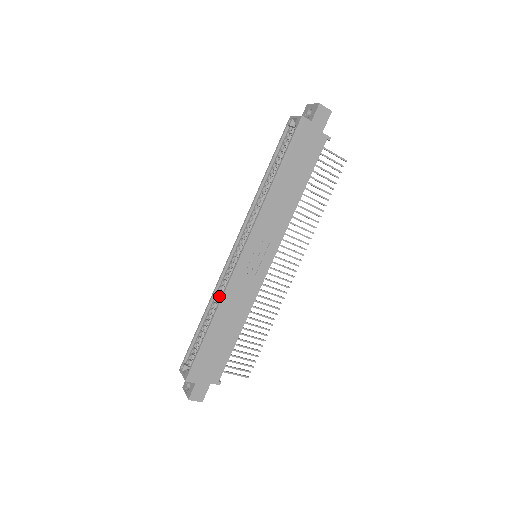
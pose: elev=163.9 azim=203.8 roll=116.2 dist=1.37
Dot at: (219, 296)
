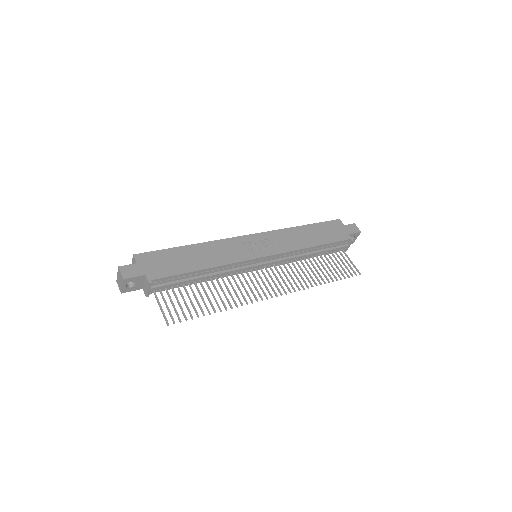
Dot at: occluded
